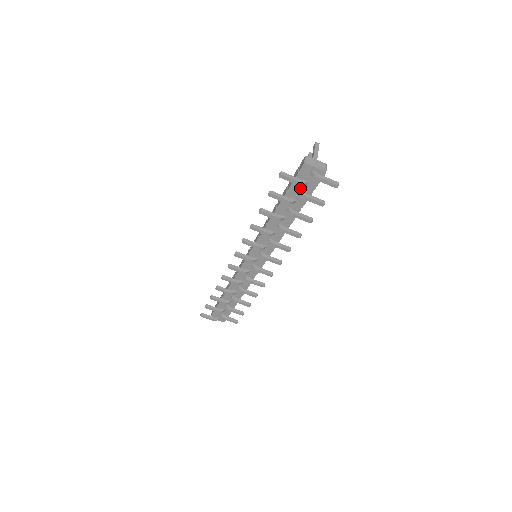
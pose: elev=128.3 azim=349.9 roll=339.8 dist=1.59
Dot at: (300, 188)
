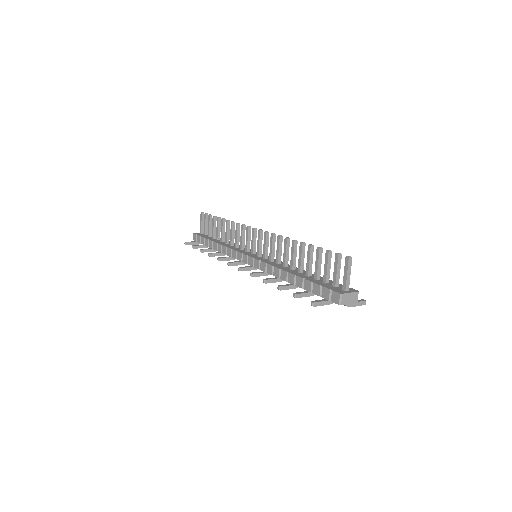
Dot at: occluded
